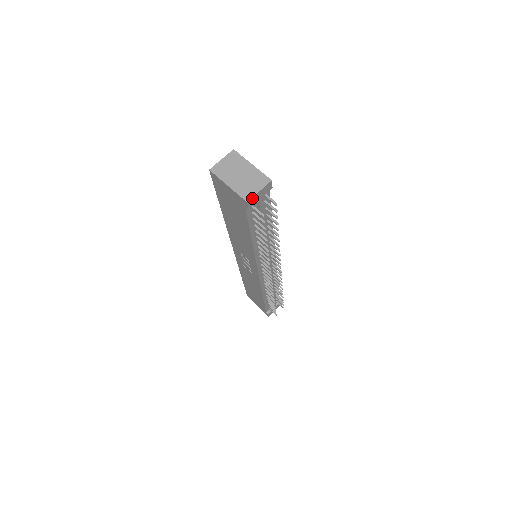
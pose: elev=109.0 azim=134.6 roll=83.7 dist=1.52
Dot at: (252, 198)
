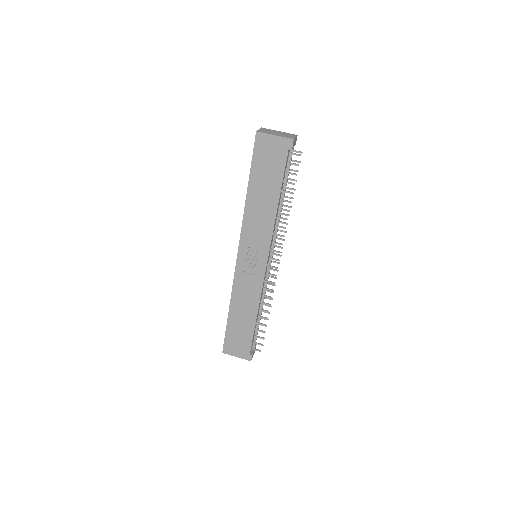
Dot at: (294, 139)
